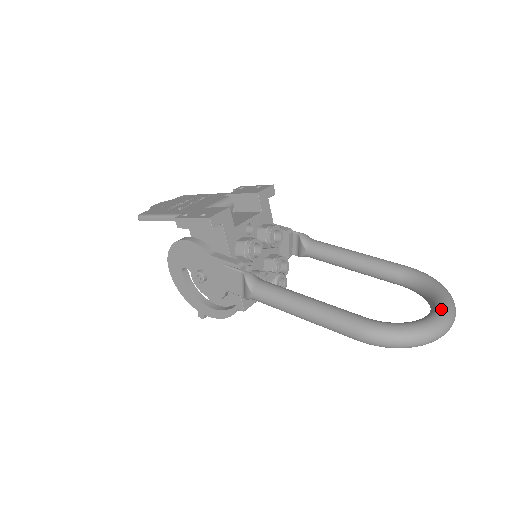
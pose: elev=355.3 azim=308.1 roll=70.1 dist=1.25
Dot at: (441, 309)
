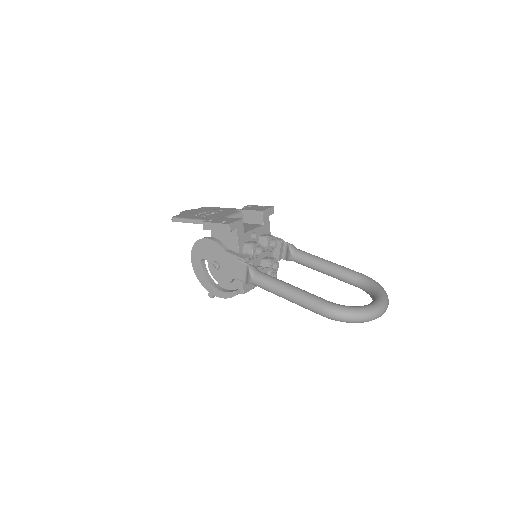
Dot at: (378, 301)
